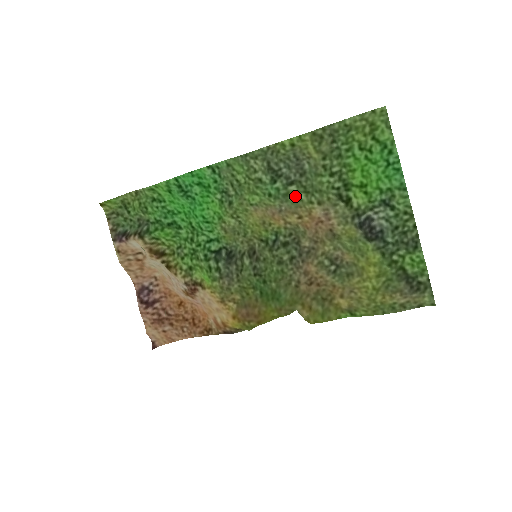
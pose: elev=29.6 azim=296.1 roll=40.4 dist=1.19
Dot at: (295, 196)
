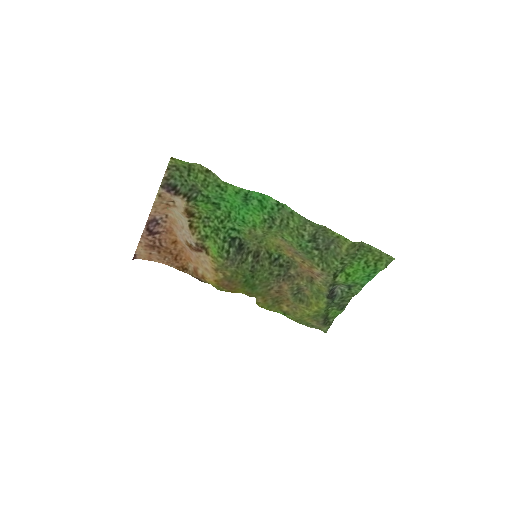
Dot at: (313, 256)
